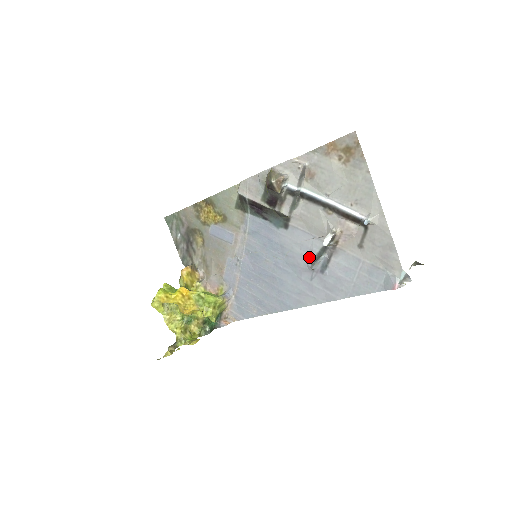
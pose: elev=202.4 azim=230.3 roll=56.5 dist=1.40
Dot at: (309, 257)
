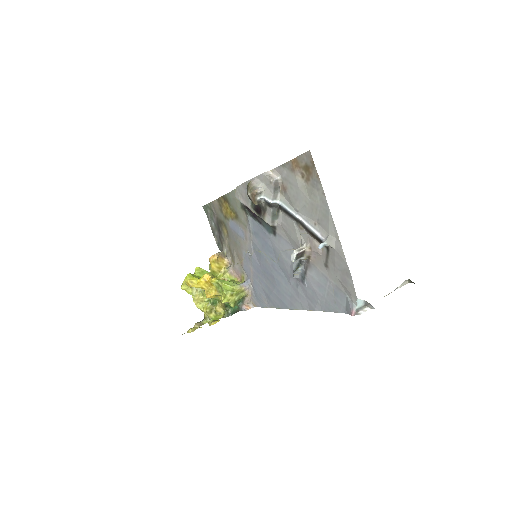
Dot at: (292, 266)
